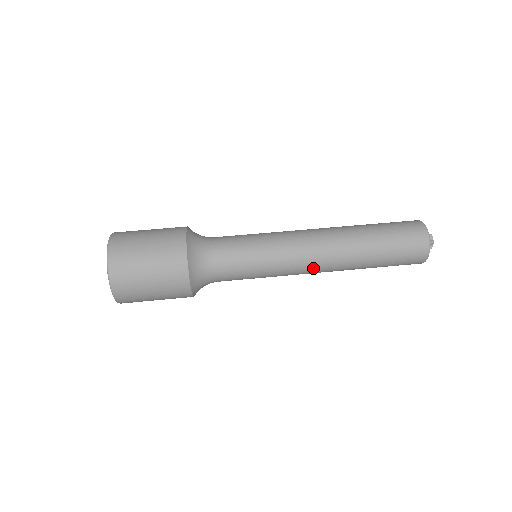
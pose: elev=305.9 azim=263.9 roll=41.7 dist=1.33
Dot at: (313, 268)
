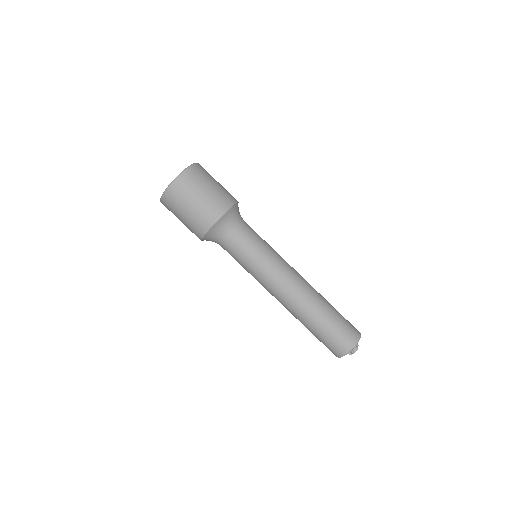
Dot at: (276, 296)
